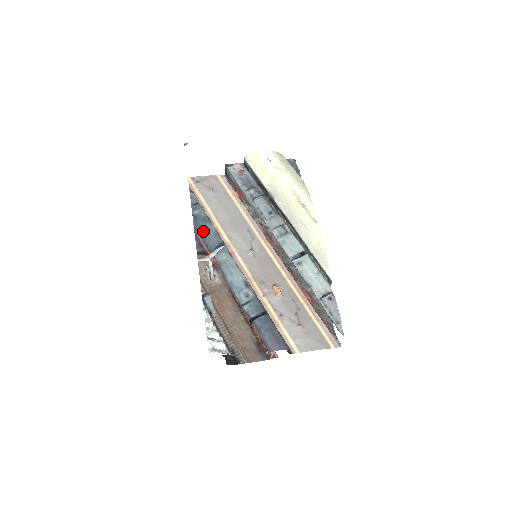
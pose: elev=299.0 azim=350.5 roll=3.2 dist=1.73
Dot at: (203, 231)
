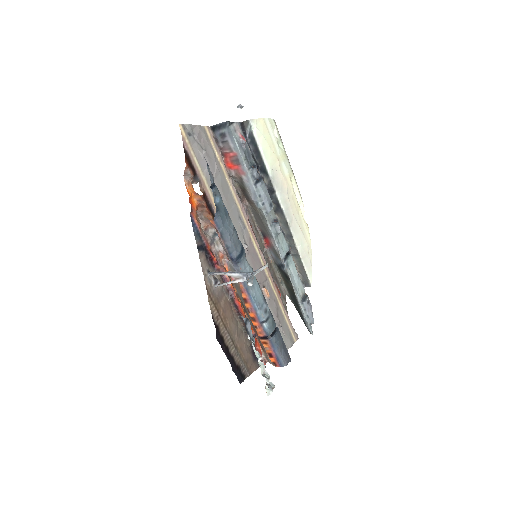
Dot at: (227, 230)
